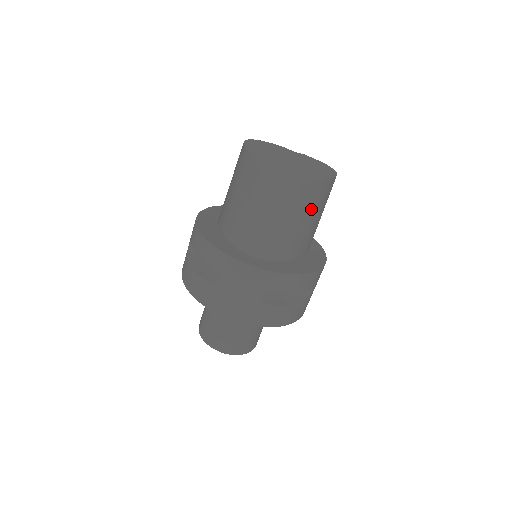
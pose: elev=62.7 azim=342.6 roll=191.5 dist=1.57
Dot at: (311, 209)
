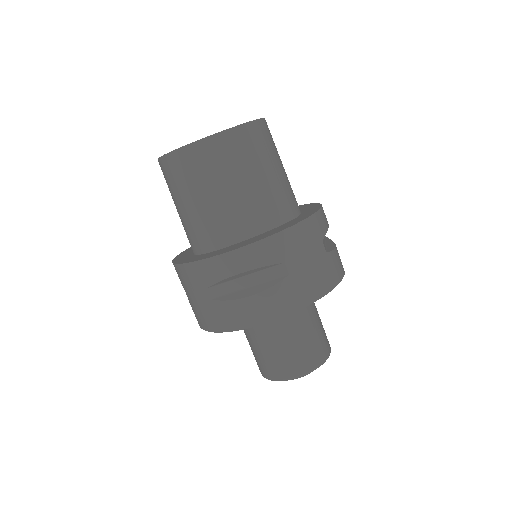
Dot at: (220, 175)
